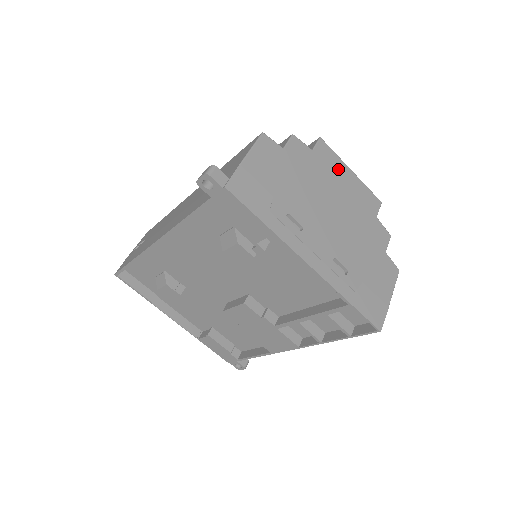
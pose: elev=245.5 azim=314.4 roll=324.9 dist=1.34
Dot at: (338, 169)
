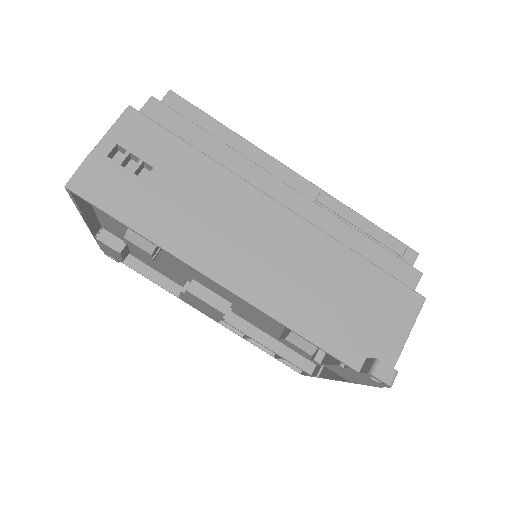
Dot at: occluded
